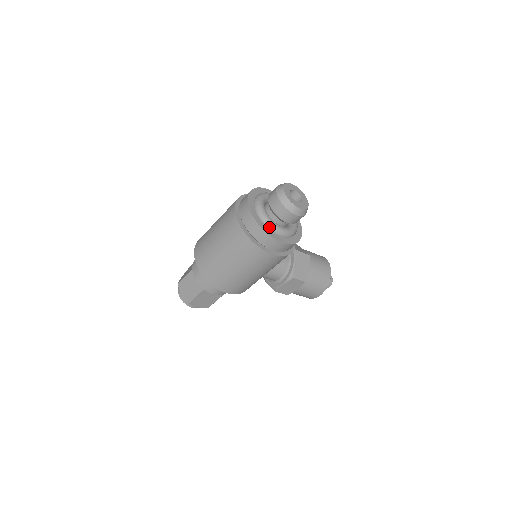
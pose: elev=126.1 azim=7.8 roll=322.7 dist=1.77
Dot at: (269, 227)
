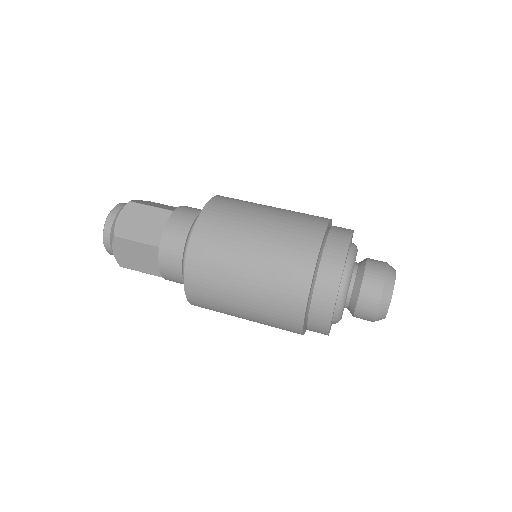
Dot at: (334, 322)
